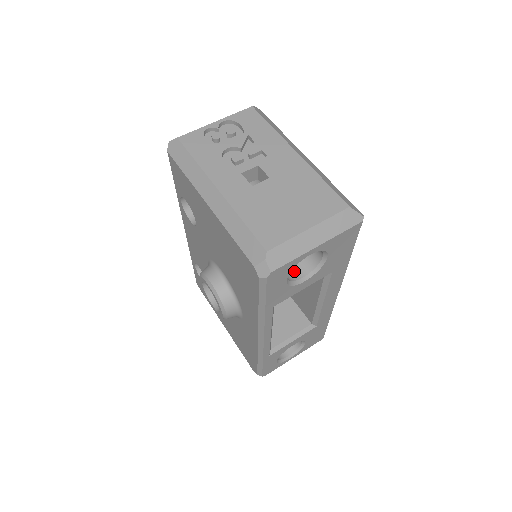
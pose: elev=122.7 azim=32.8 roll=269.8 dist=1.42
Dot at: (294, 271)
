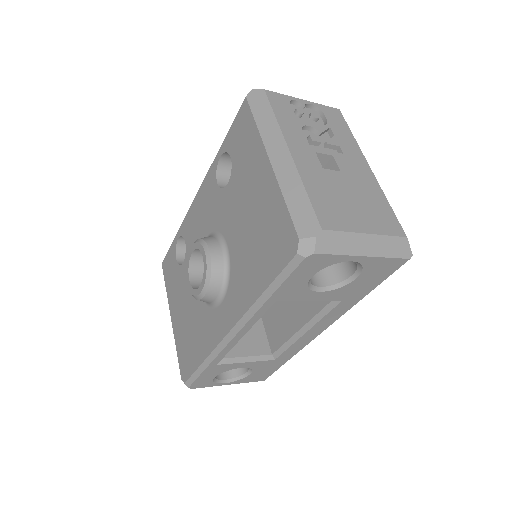
Dot at: (314, 276)
